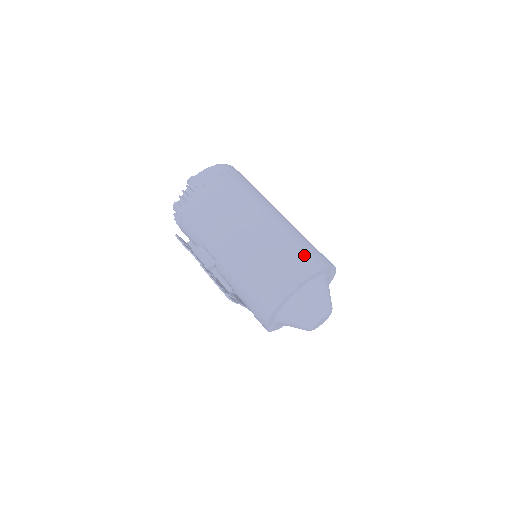
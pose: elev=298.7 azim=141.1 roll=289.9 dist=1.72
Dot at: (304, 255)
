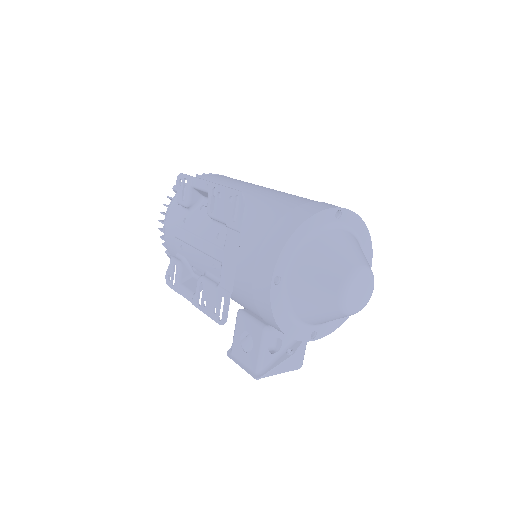
Dot at: occluded
